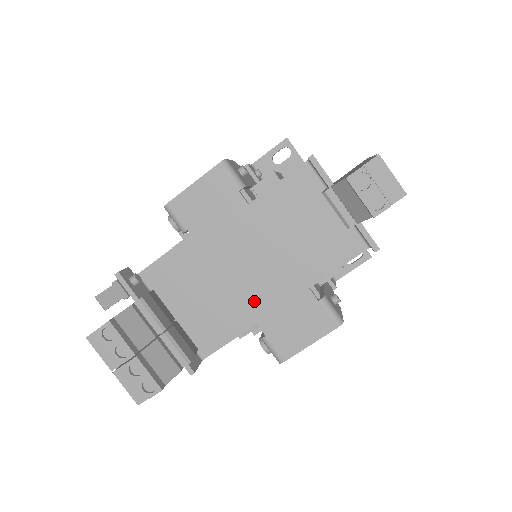
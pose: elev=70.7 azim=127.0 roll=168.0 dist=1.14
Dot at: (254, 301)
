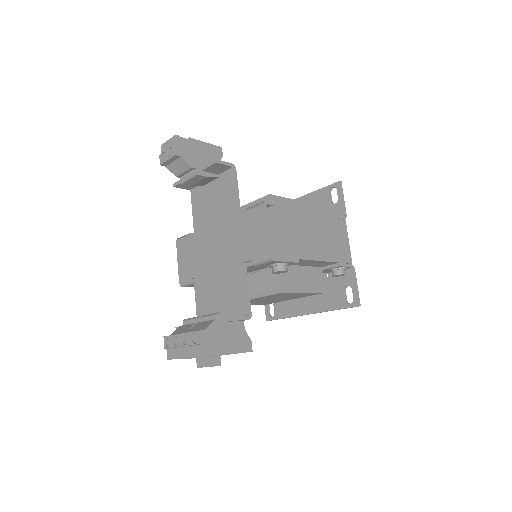
Dot at: (232, 257)
